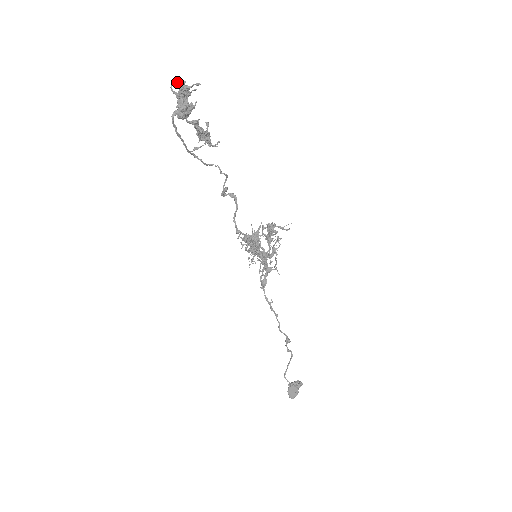
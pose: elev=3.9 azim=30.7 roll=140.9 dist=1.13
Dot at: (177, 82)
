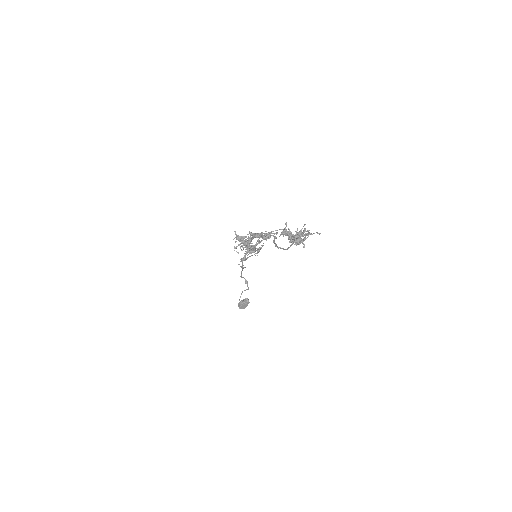
Dot at: occluded
